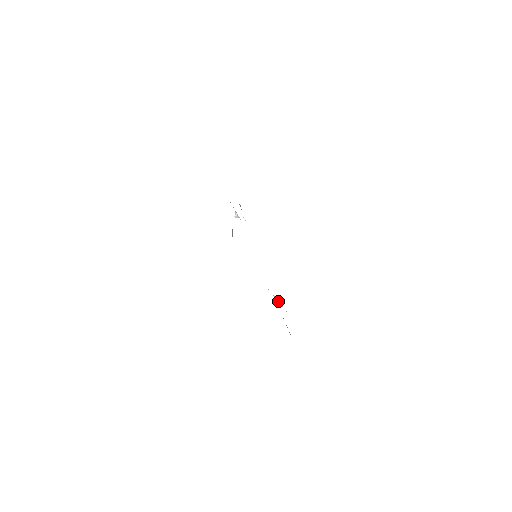
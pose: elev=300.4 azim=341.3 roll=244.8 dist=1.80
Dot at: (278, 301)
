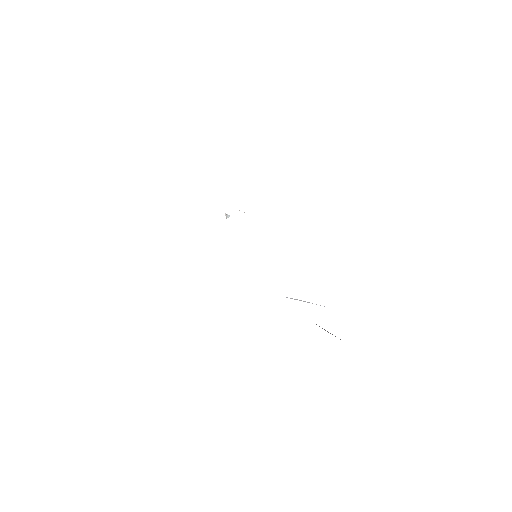
Dot at: (307, 302)
